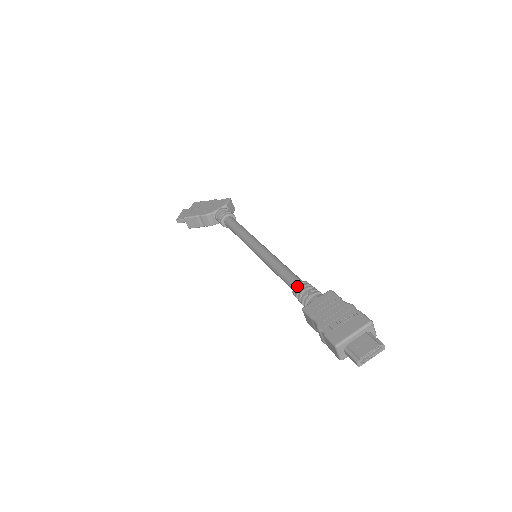
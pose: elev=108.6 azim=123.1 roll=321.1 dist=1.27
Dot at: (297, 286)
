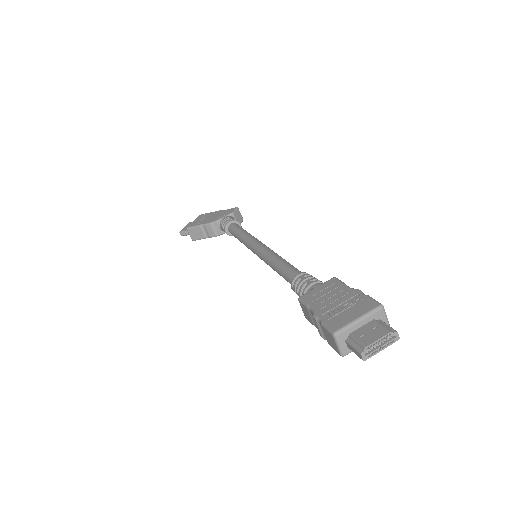
Dot at: (296, 278)
